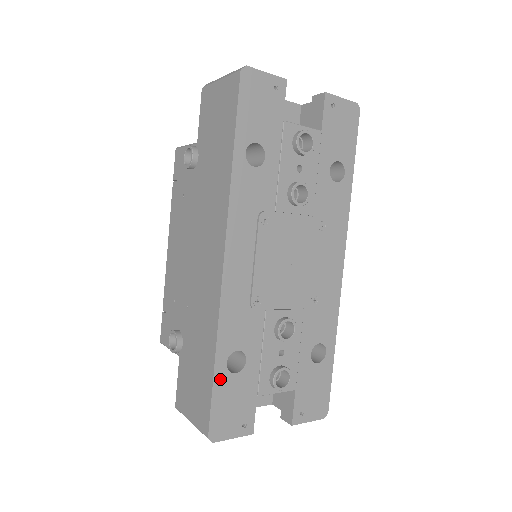
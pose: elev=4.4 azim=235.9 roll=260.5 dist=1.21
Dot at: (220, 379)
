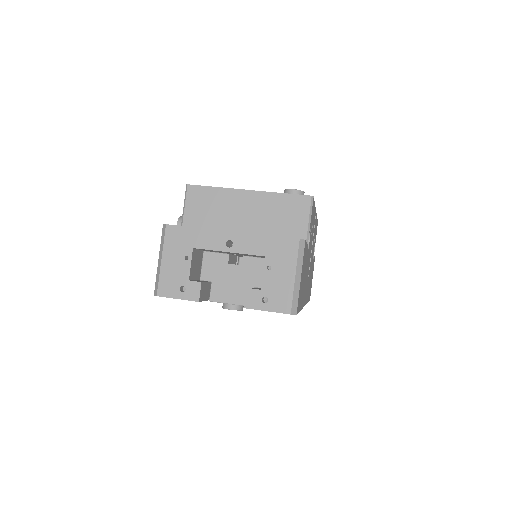
Dot at: occluded
